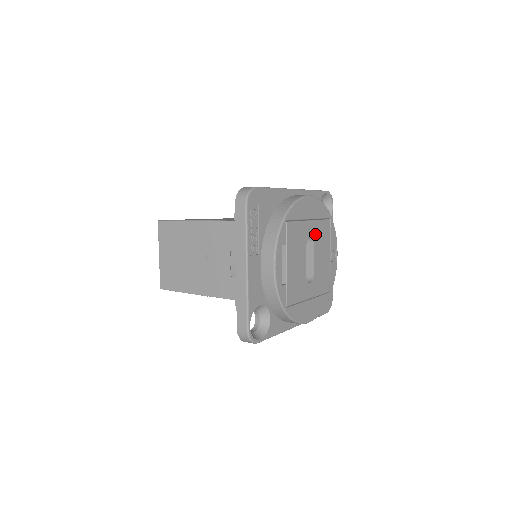
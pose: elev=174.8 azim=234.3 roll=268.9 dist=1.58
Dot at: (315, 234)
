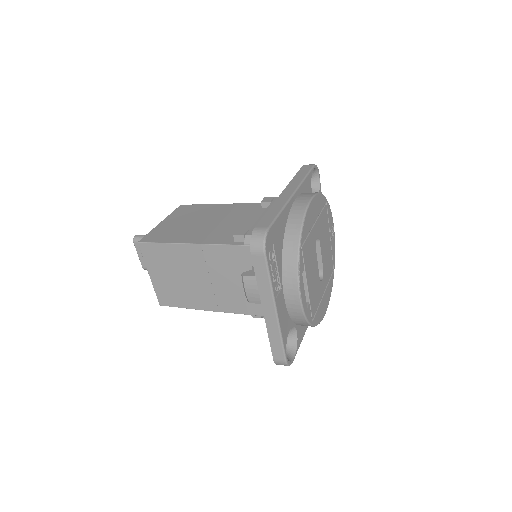
Dot at: (319, 231)
